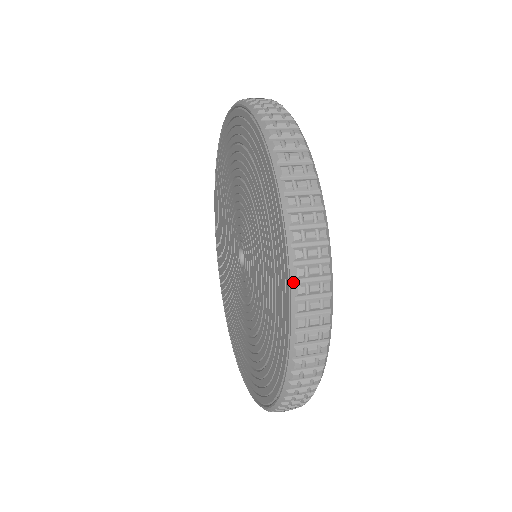
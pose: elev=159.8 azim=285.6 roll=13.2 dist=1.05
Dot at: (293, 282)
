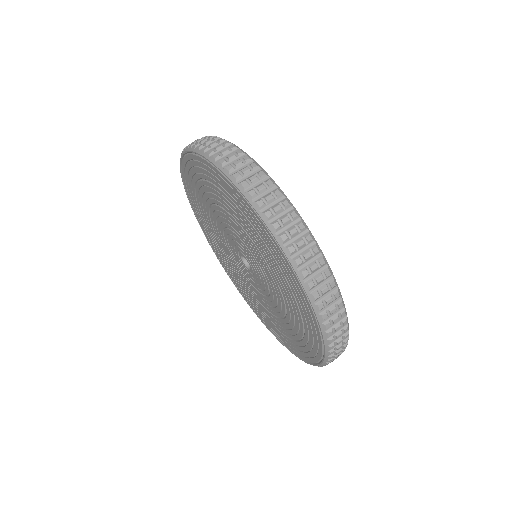
Dot at: (321, 323)
